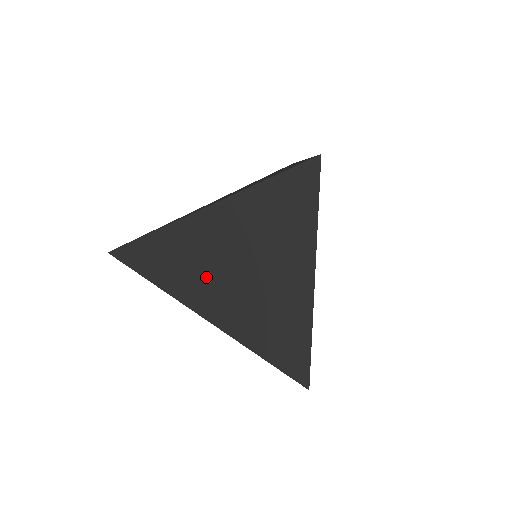
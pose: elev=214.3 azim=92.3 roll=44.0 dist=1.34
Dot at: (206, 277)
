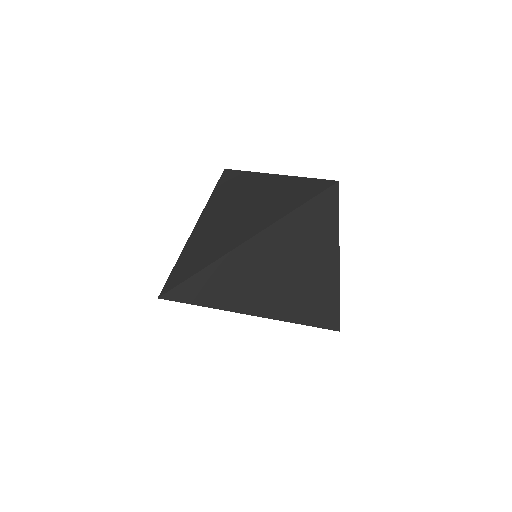
Dot at: (260, 287)
